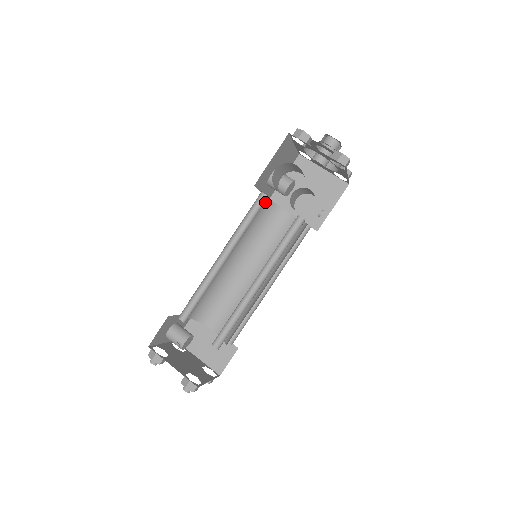
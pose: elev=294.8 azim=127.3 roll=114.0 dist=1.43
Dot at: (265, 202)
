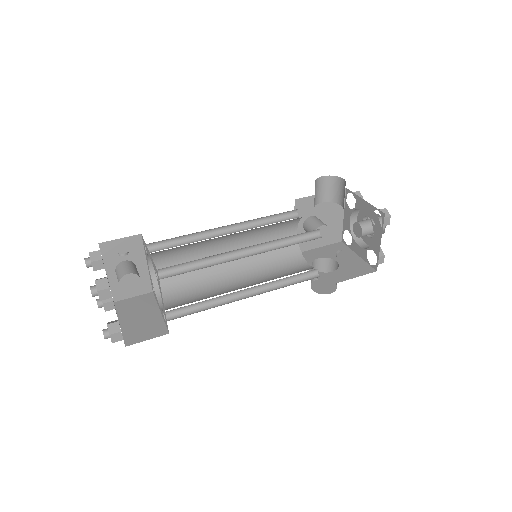
Dot at: (292, 235)
